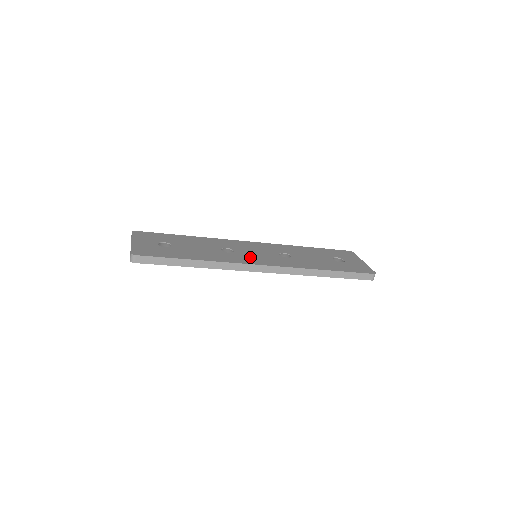
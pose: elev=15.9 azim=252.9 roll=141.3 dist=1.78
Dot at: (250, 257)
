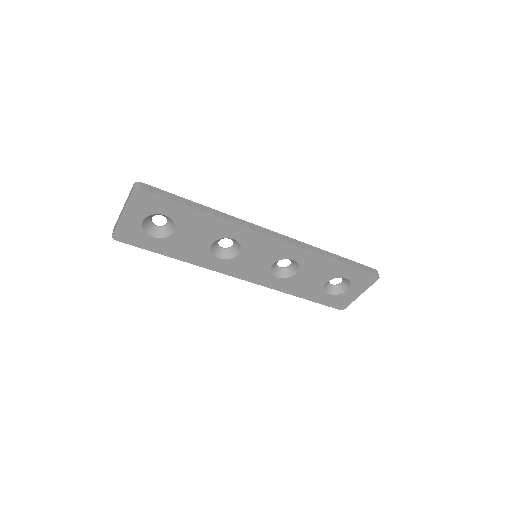
Dot at: occluded
